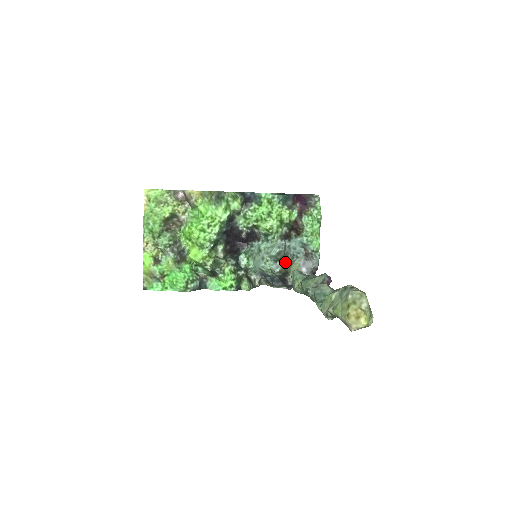
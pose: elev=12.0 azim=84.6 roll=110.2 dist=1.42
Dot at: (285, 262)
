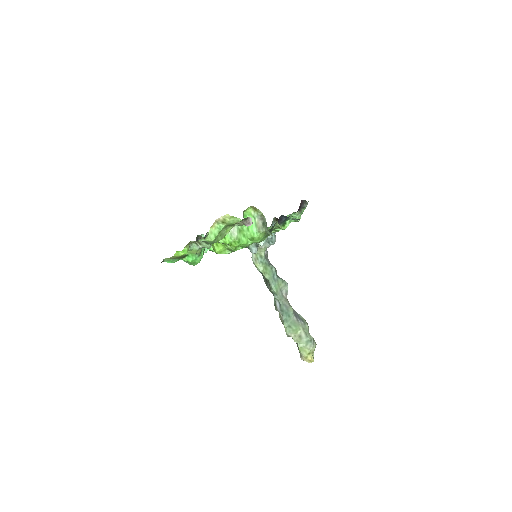
Dot at: occluded
